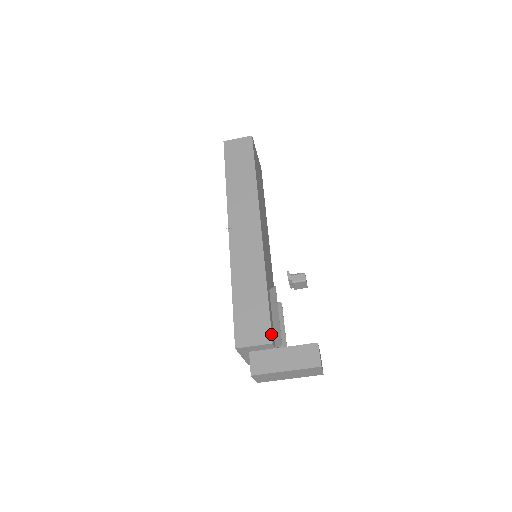
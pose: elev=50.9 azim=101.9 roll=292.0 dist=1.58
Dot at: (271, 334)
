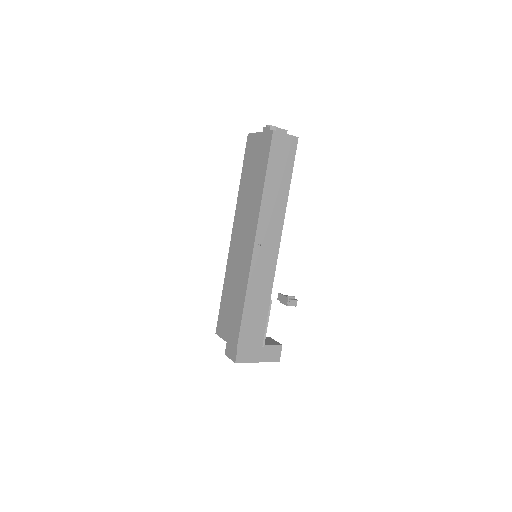
Dot at: occluded
